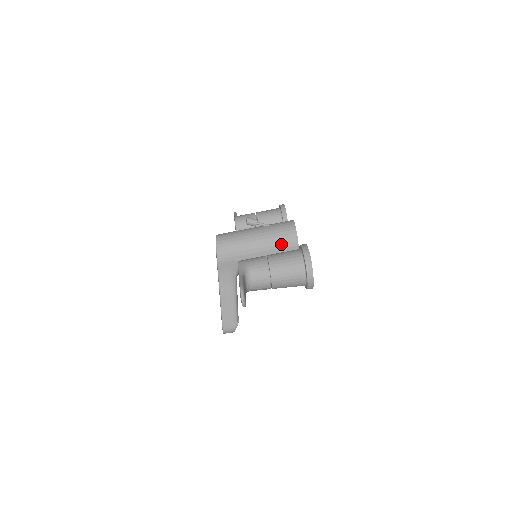
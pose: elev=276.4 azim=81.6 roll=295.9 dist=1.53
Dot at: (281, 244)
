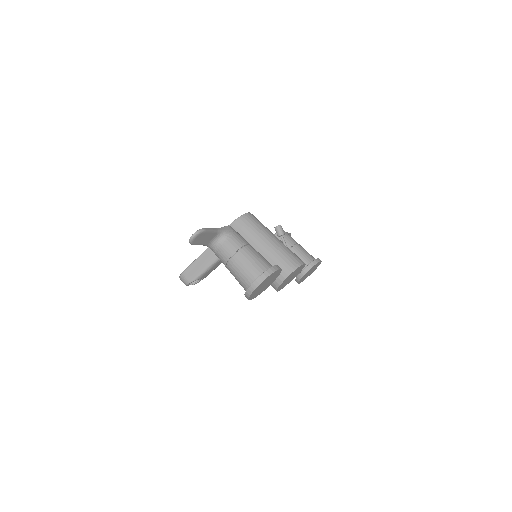
Dot at: (277, 264)
